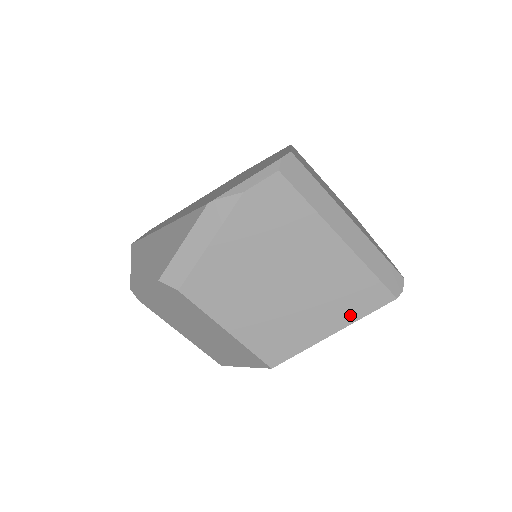
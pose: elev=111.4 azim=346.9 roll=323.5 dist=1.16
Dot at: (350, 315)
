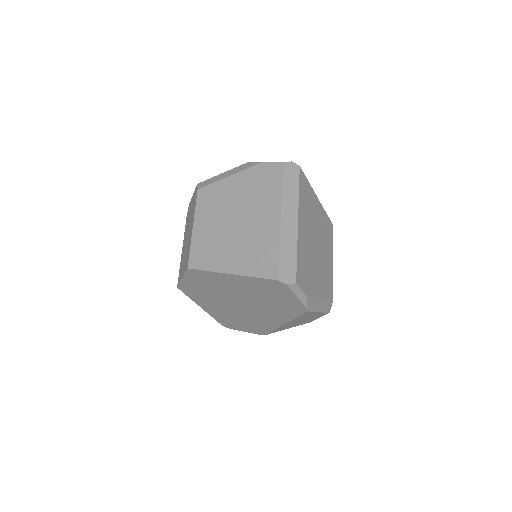
Dot at: (247, 269)
